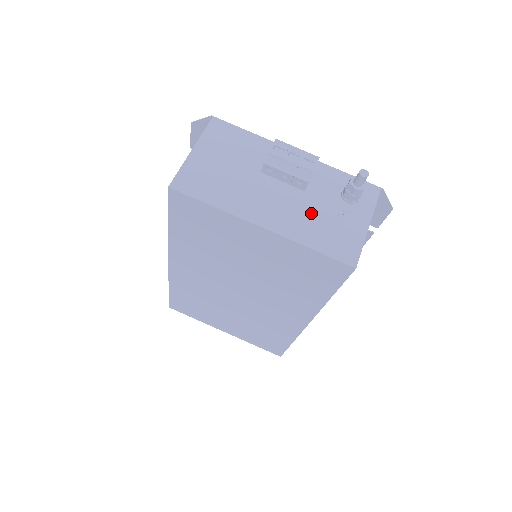
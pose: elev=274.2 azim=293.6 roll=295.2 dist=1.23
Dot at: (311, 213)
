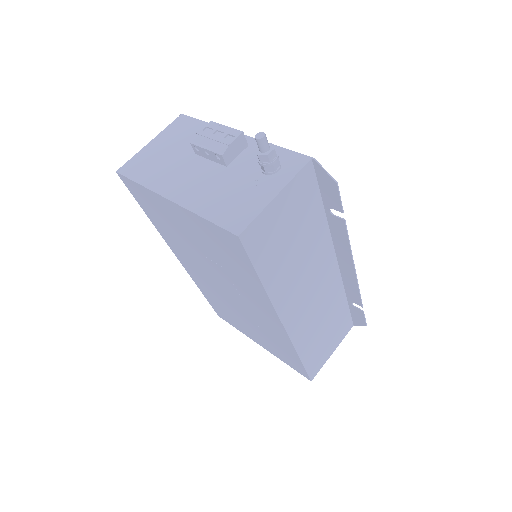
Dot at: (221, 186)
